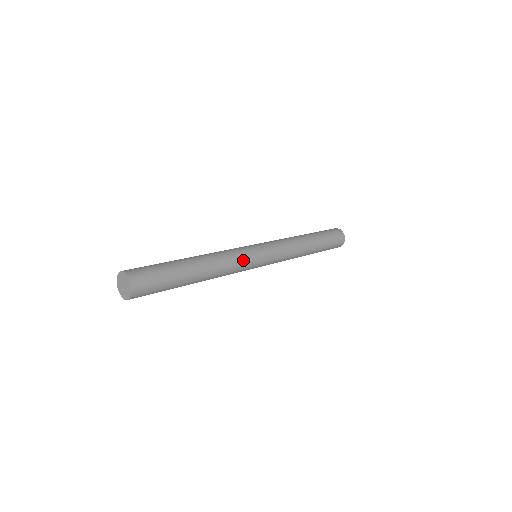
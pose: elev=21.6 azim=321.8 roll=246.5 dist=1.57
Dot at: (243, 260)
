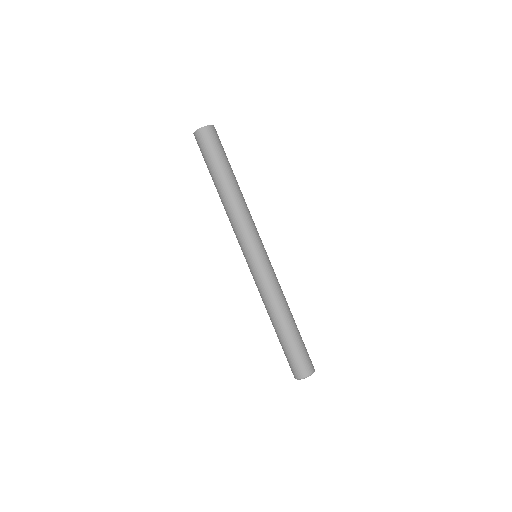
Dot at: (255, 228)
